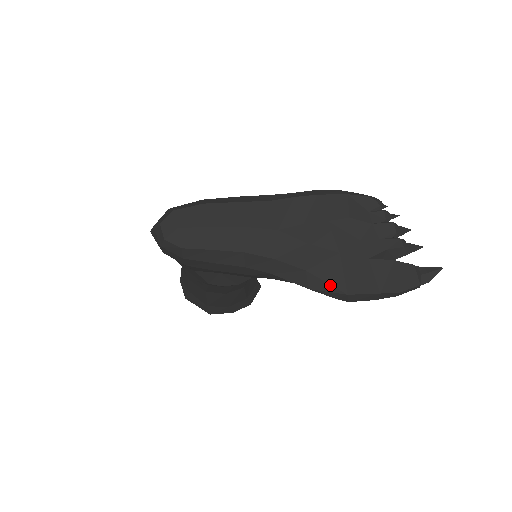
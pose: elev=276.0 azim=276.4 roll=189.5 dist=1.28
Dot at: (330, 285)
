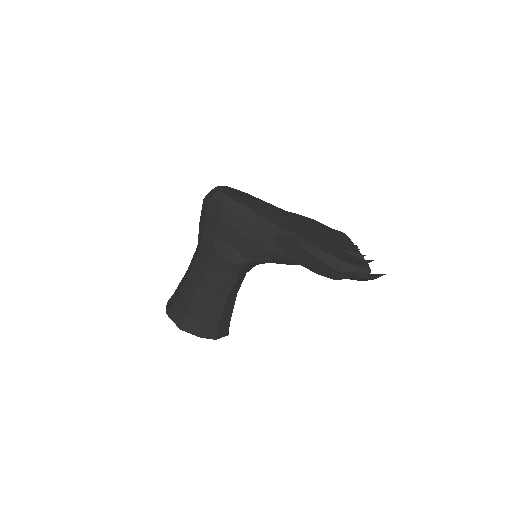
Dot at: (313, 245)
